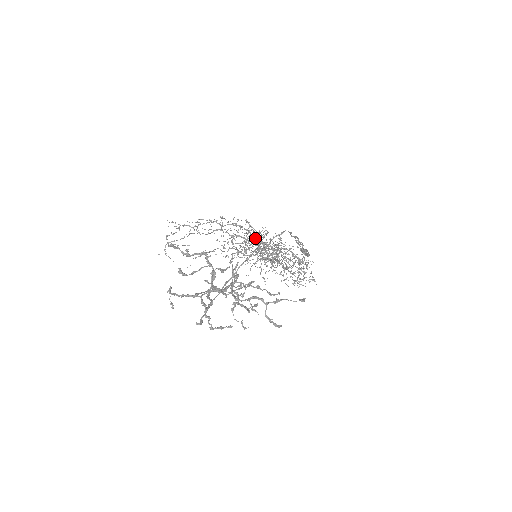
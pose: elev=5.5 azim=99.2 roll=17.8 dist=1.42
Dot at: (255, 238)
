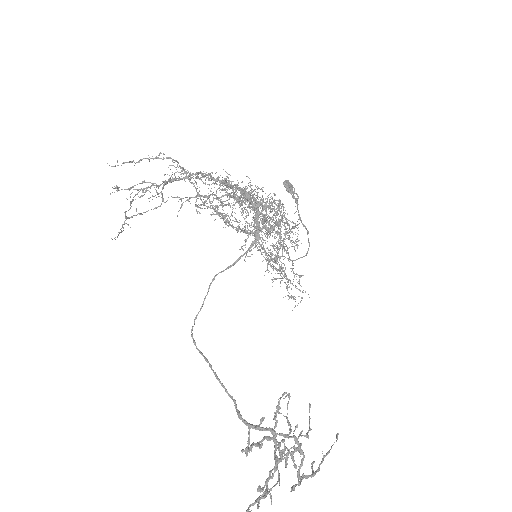
Dot at: occluded
